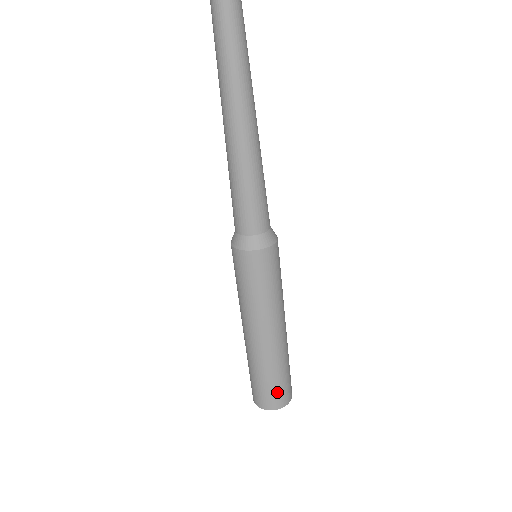
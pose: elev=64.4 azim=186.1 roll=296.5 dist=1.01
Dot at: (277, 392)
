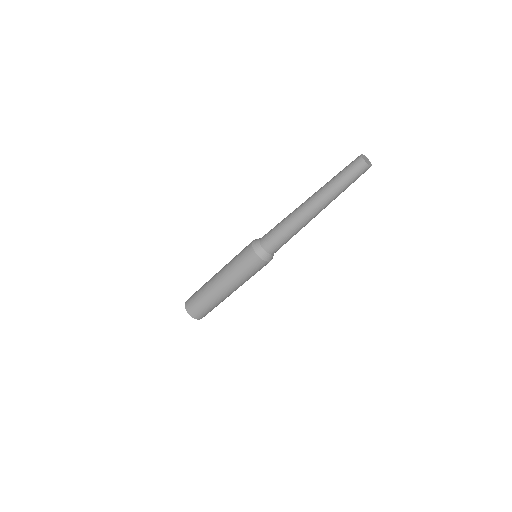
Dot at: (199, 310)
